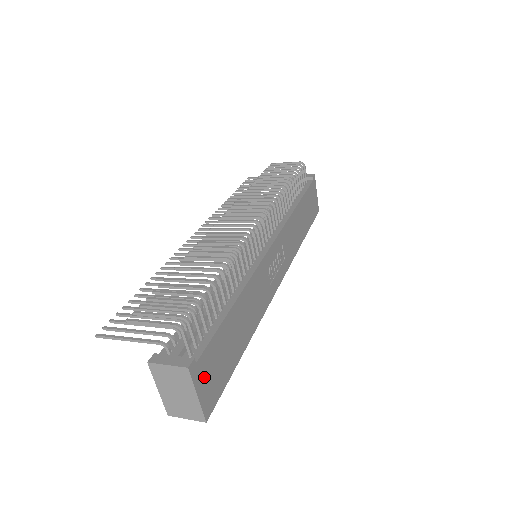
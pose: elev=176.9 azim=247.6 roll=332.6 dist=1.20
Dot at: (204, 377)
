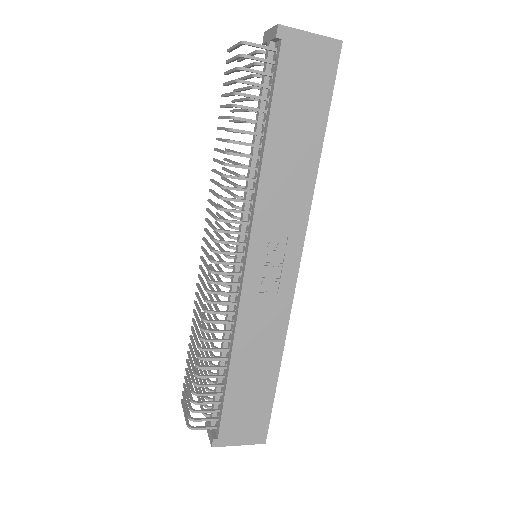
Dot at: (236, 433)
